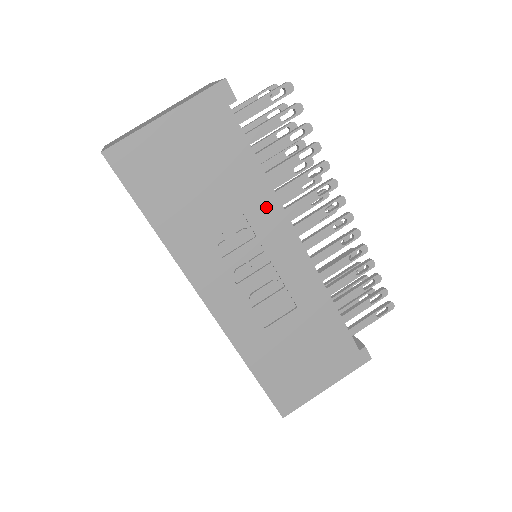
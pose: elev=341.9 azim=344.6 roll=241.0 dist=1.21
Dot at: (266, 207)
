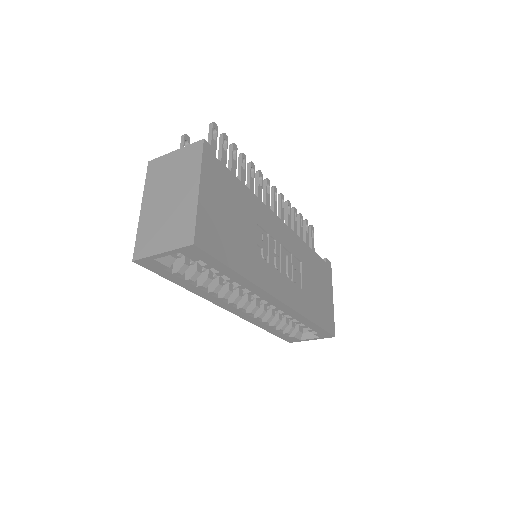
Dot at: (261, 211)
